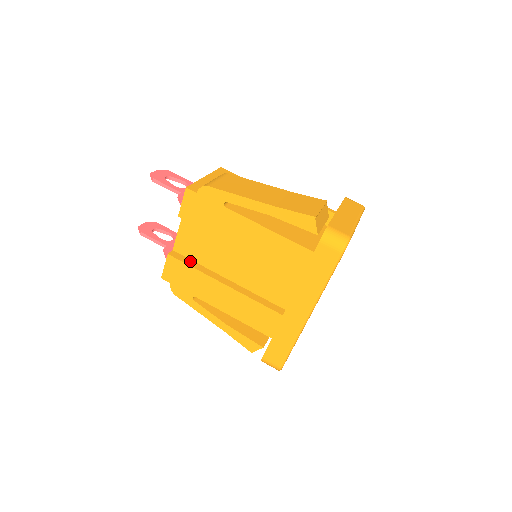
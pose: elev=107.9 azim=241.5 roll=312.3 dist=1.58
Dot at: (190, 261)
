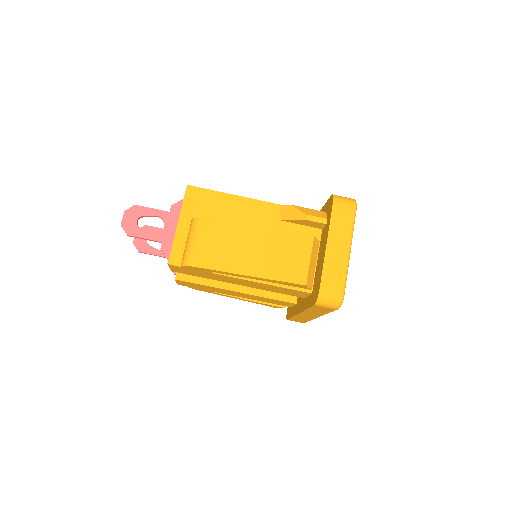
Dot at: (197, 277)
